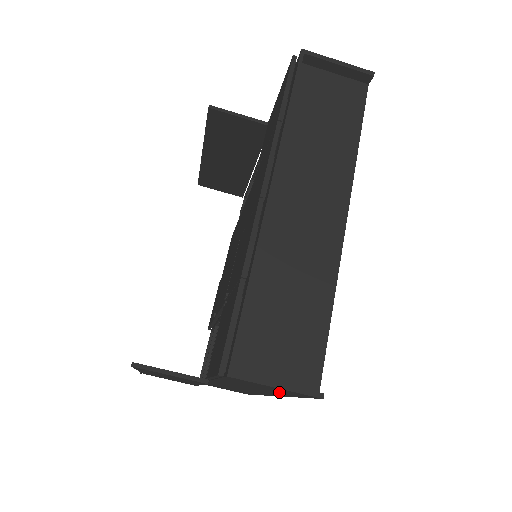
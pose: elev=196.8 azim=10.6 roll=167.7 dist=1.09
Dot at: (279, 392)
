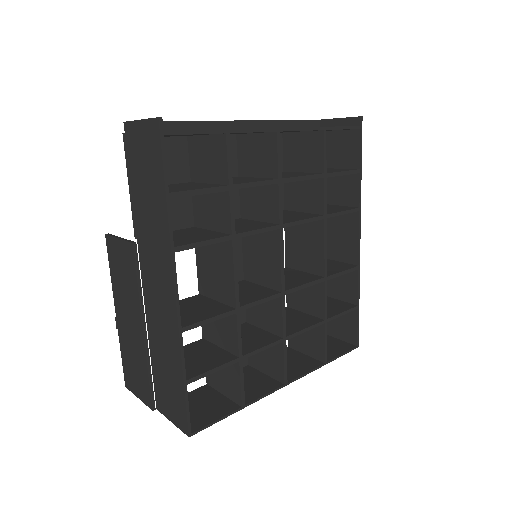
Dot at: (154, 179)
